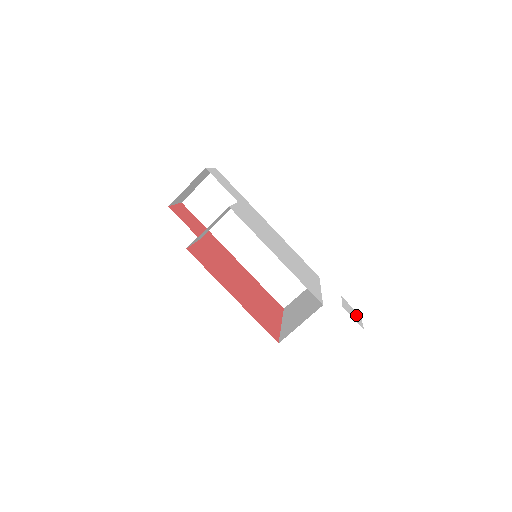
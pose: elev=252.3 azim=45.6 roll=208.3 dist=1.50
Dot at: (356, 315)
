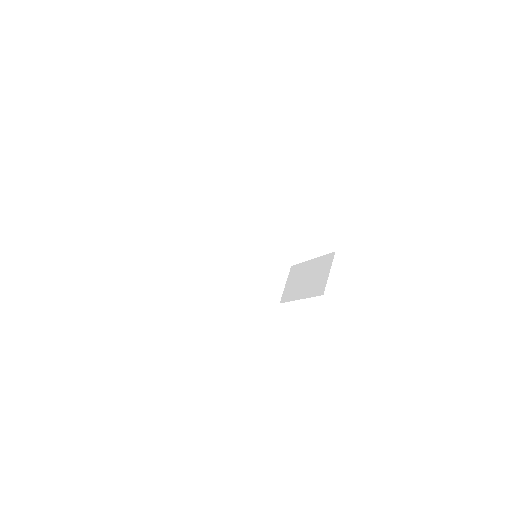
Dot at: occluded
